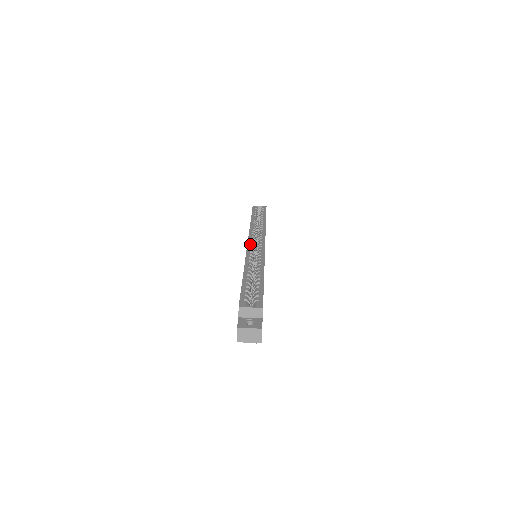
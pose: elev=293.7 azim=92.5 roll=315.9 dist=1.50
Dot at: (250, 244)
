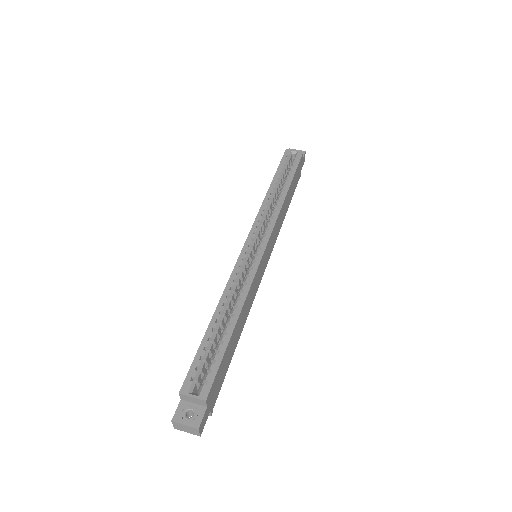
Dot at: (246, 247)
